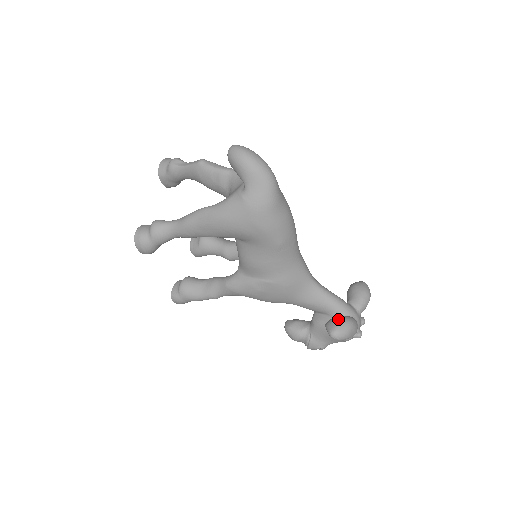
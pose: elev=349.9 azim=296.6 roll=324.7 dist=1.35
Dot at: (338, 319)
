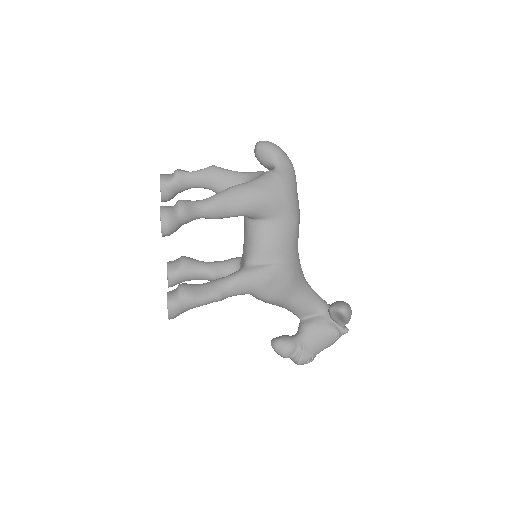
Dot at: (339, 301)
